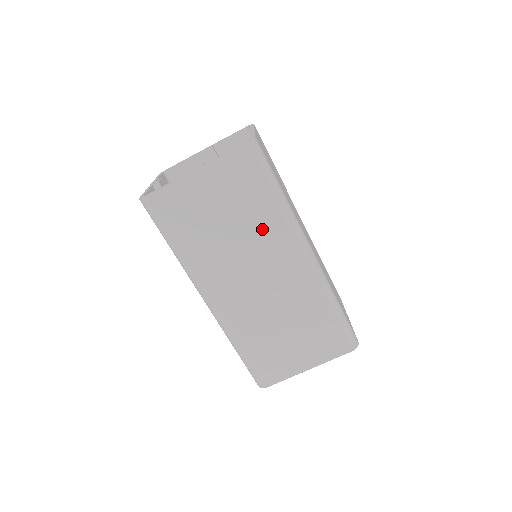
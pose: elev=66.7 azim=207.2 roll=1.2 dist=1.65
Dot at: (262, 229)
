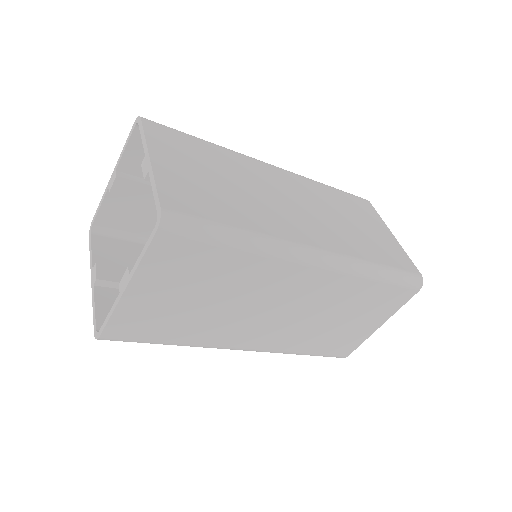
Dot at: (248, 279)
